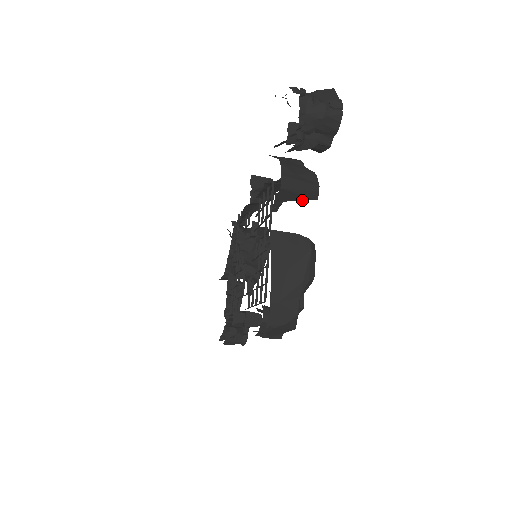
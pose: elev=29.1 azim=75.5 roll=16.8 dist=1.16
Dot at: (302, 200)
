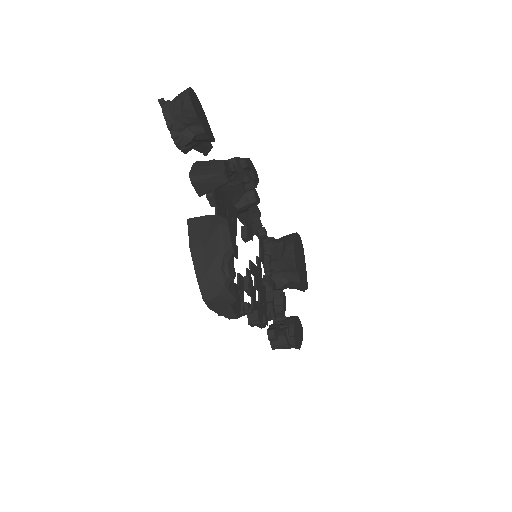
Dot at: occluded
